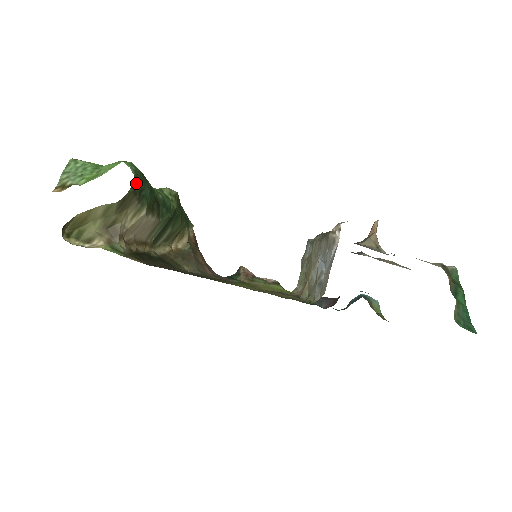
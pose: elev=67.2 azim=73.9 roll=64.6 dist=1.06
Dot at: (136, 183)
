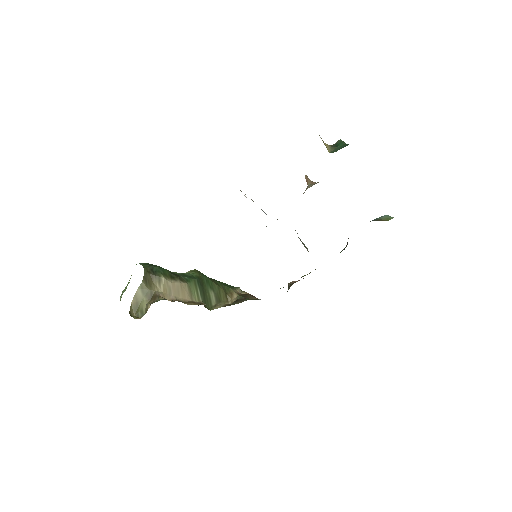
Dot at: (145, 267)
